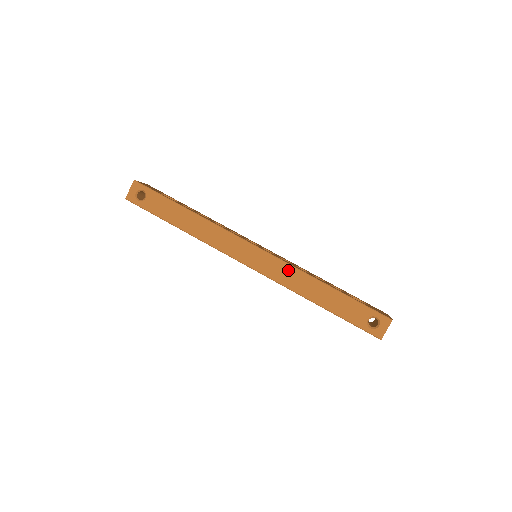
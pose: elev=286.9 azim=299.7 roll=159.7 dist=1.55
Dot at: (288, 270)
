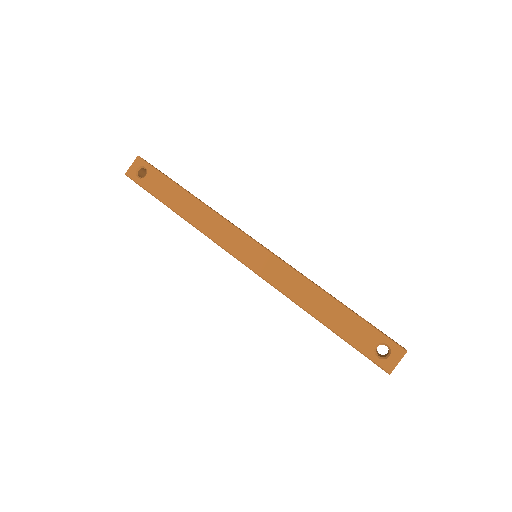
Dot at: (287, 273)
